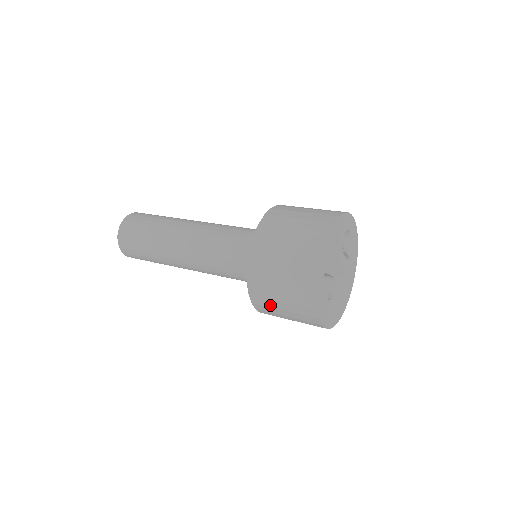
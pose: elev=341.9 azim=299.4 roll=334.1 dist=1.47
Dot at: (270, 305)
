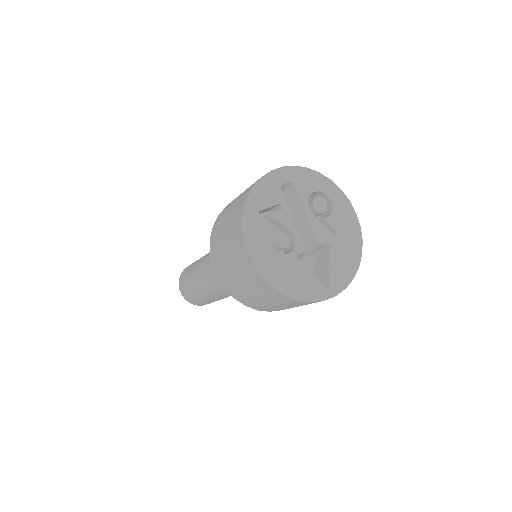
Dot at: (225, 270)
